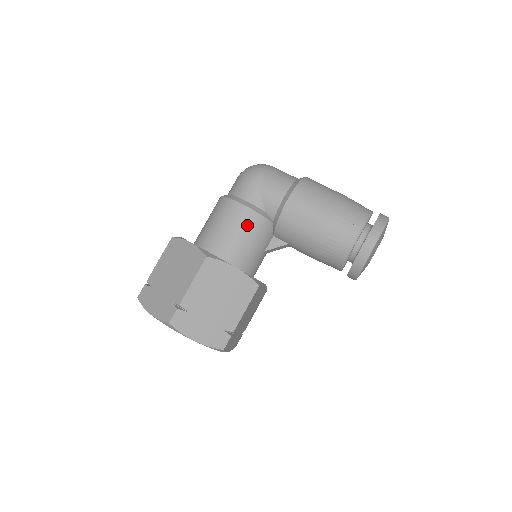
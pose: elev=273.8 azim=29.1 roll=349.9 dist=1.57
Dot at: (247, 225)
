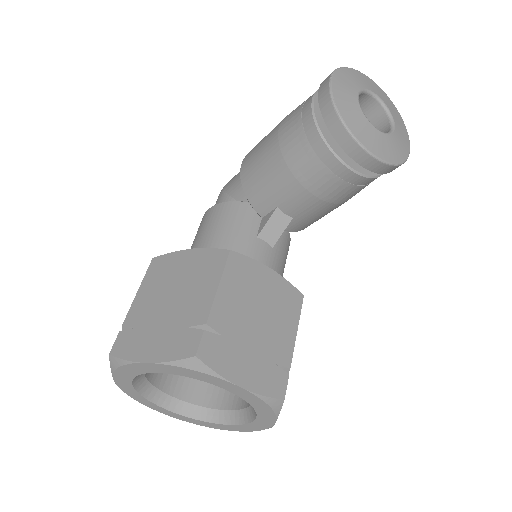
Dot at: (213, 219)
